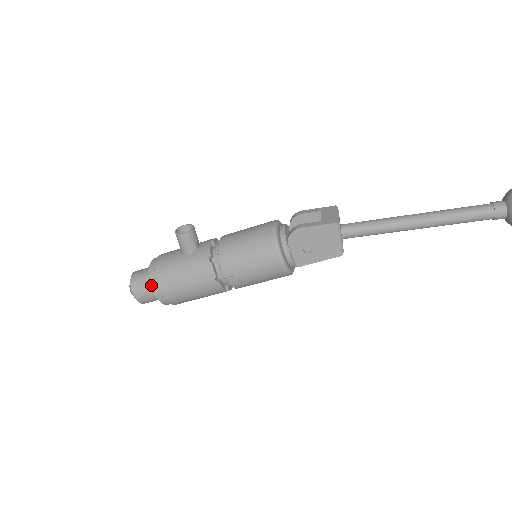
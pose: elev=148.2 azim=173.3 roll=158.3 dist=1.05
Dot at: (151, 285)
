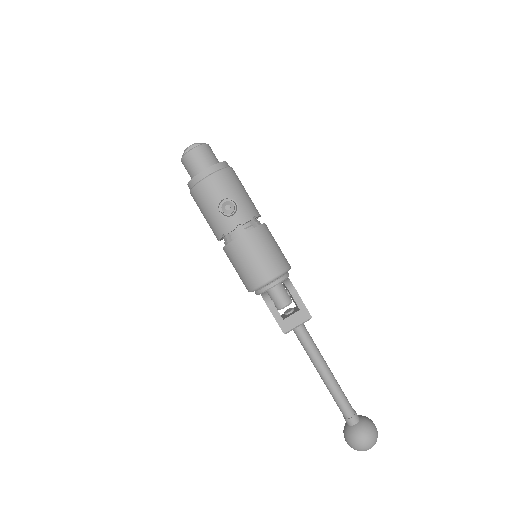
Dot at: (189, 183)
